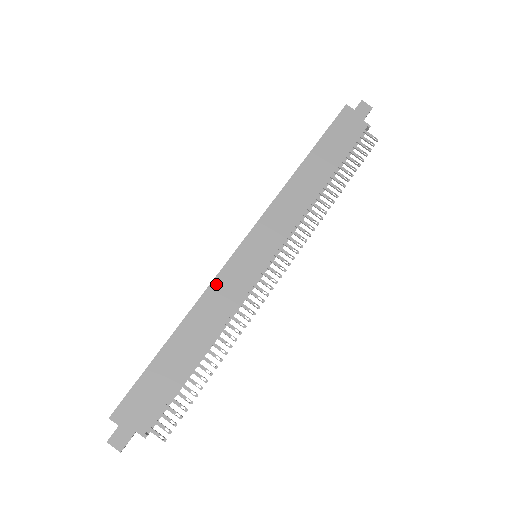
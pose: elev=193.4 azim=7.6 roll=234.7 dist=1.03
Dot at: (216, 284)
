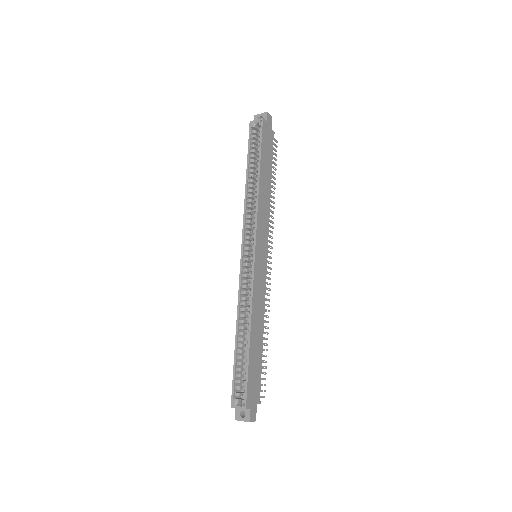
Dot at: (255, 289)
